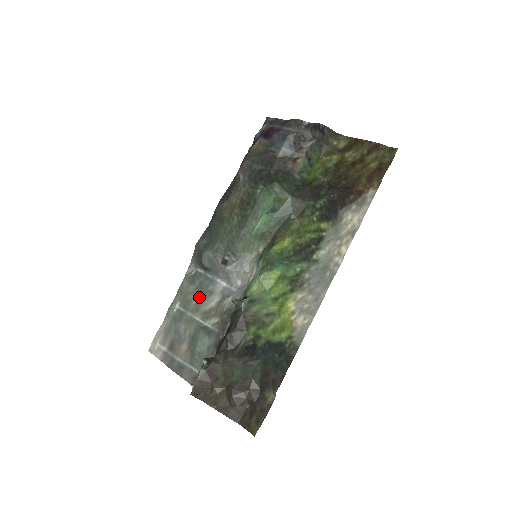
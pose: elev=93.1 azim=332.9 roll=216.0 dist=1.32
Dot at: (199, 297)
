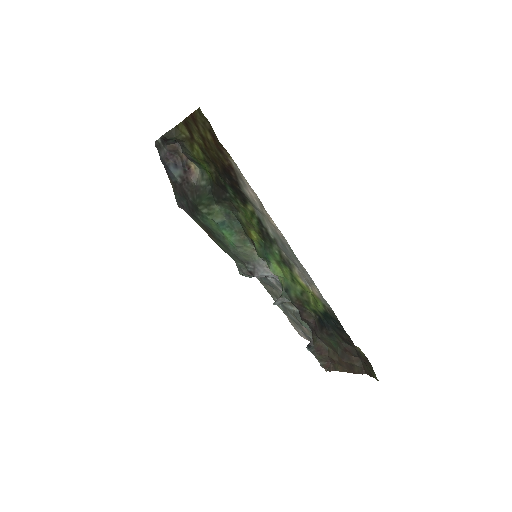
Dot at: (276, 292)
